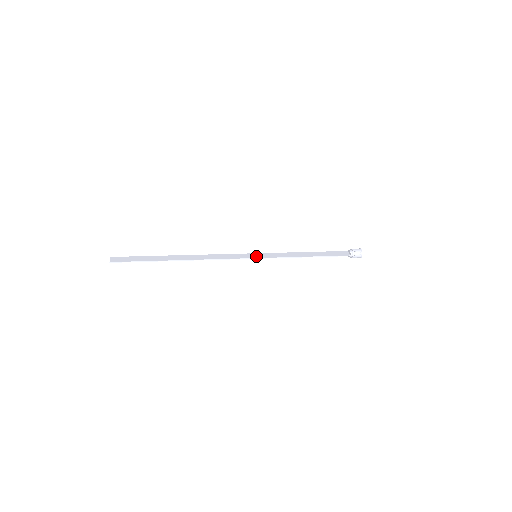
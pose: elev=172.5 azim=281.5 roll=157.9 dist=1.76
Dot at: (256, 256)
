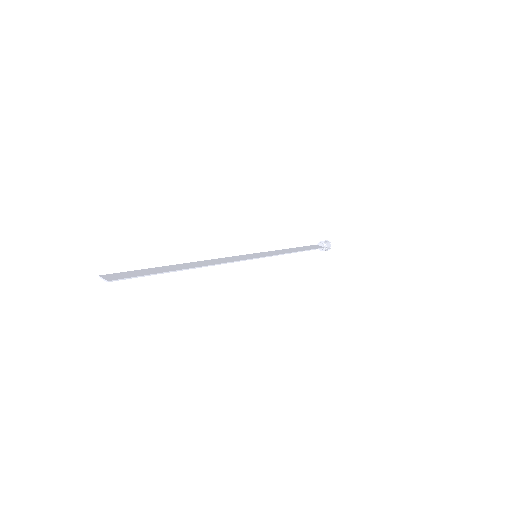
Dot at: (257, 256)
